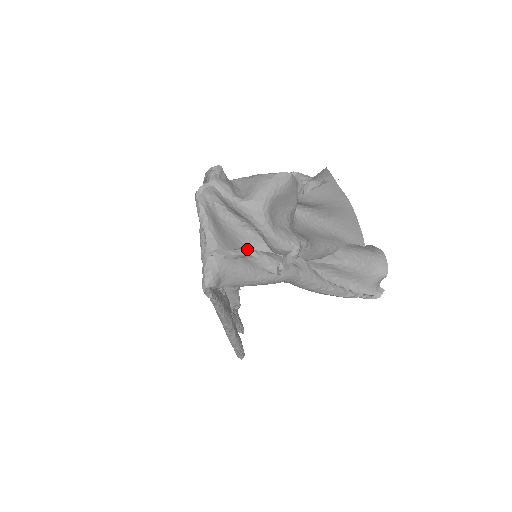
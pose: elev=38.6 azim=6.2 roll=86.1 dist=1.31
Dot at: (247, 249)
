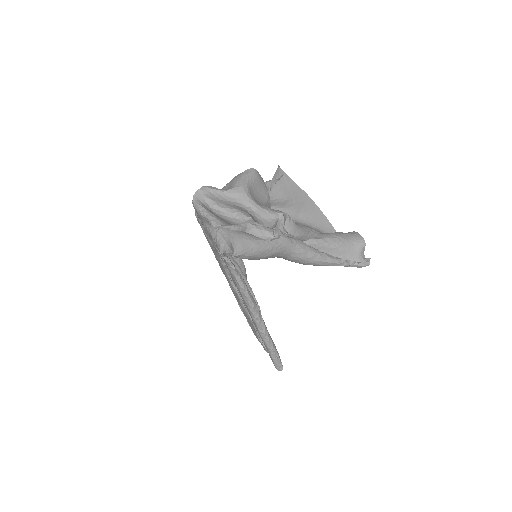
Dot at: occluded
